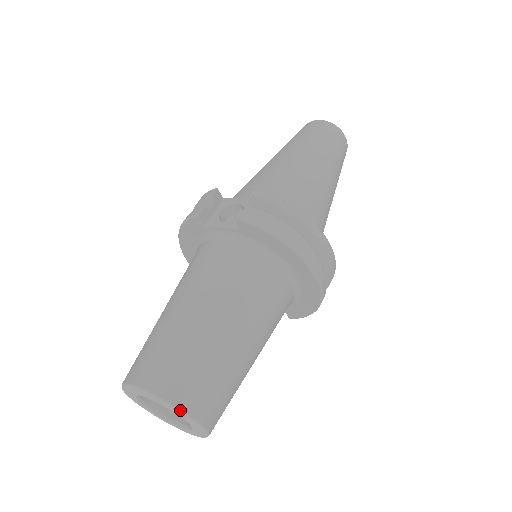
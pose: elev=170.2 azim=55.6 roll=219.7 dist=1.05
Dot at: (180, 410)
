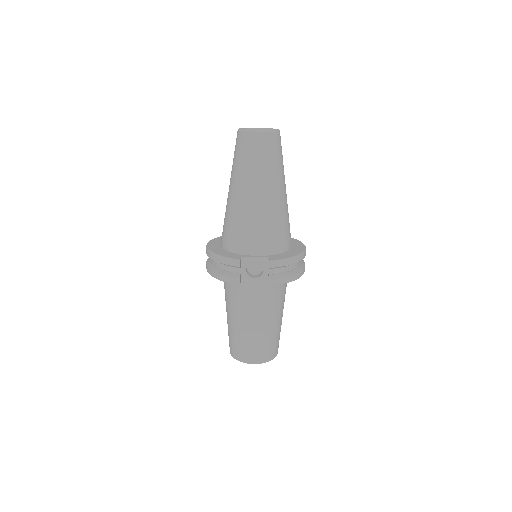
Dot at: occluded
